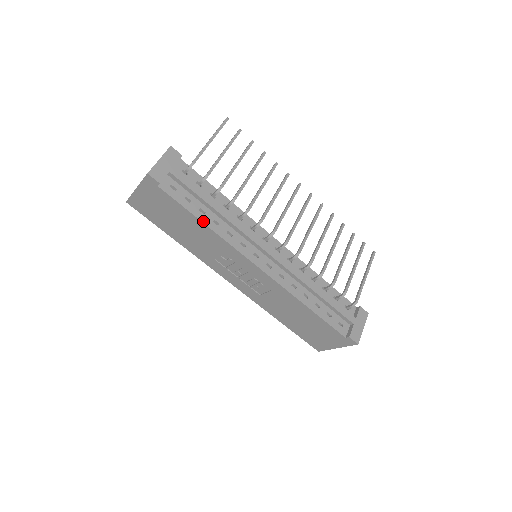
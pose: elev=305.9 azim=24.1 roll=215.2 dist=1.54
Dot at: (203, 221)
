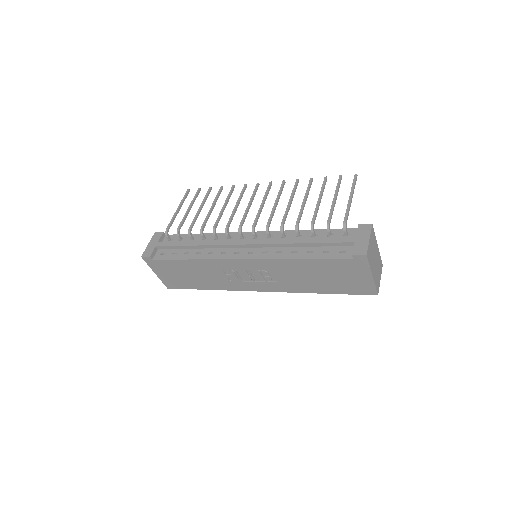
Dot at: (188, 259)
